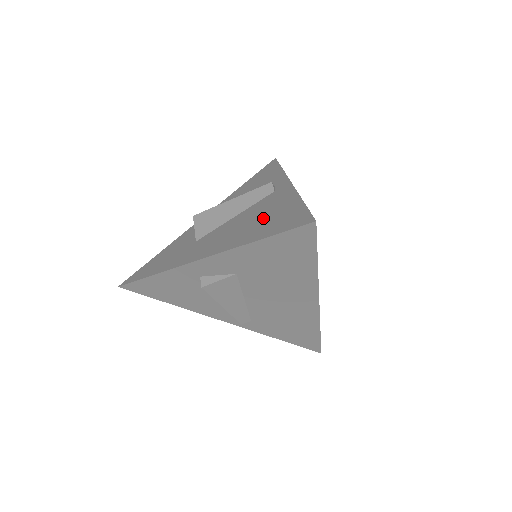
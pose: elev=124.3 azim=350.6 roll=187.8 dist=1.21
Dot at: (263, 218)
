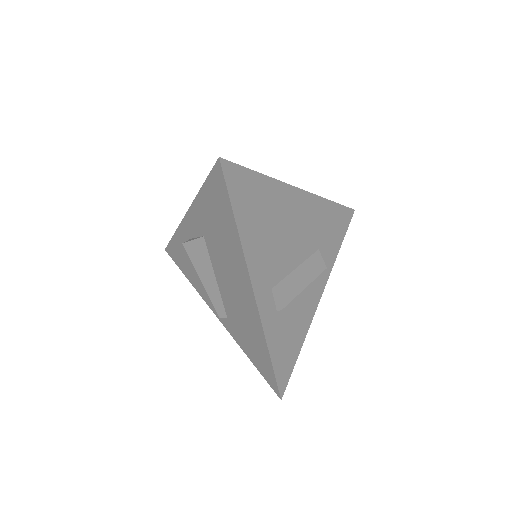
Dot at: occluded
